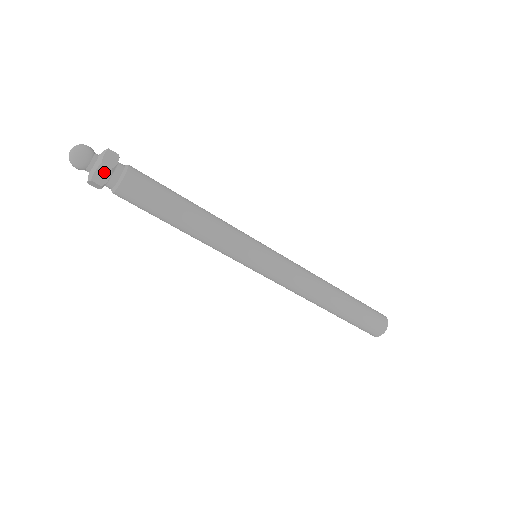
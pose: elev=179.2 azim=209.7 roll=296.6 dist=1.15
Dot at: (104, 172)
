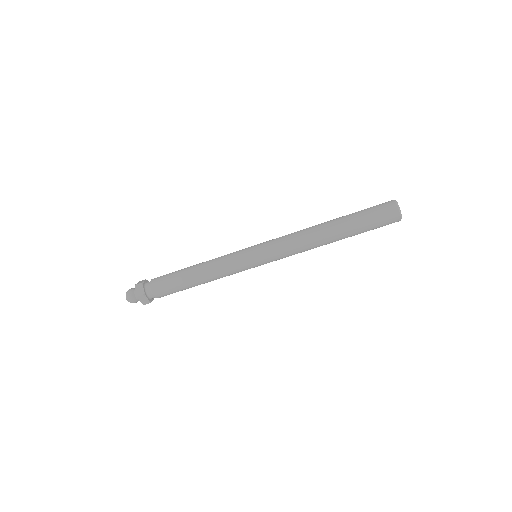
Dot at: (139, 288)
